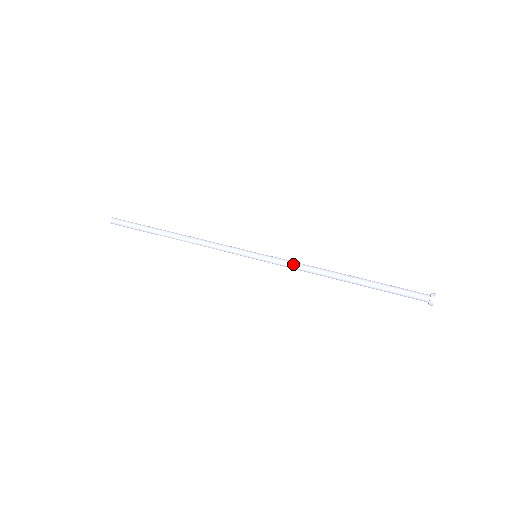
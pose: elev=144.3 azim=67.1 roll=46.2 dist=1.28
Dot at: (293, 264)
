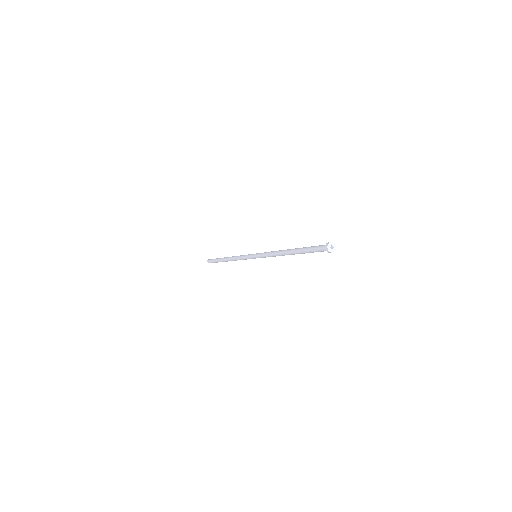
Dot at: (268, 253)
